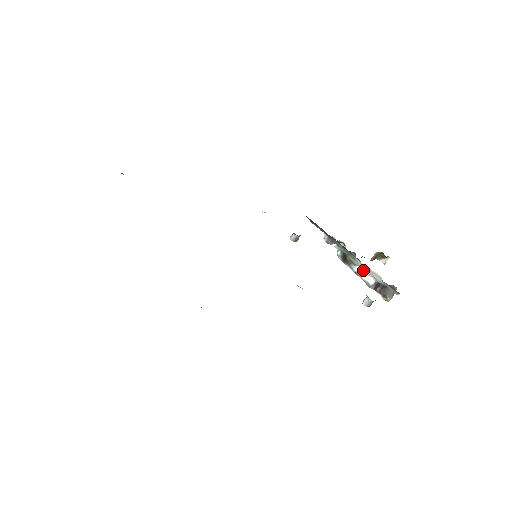
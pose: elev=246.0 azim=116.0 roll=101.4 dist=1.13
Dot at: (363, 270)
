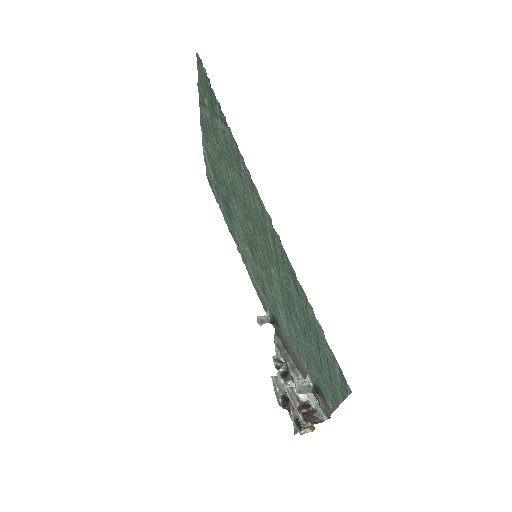
Dot at: occluded
